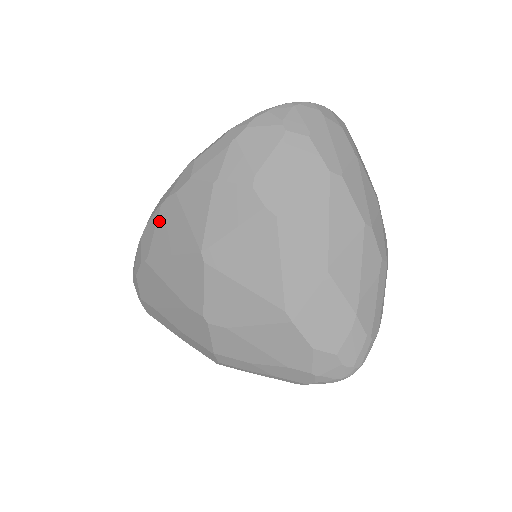
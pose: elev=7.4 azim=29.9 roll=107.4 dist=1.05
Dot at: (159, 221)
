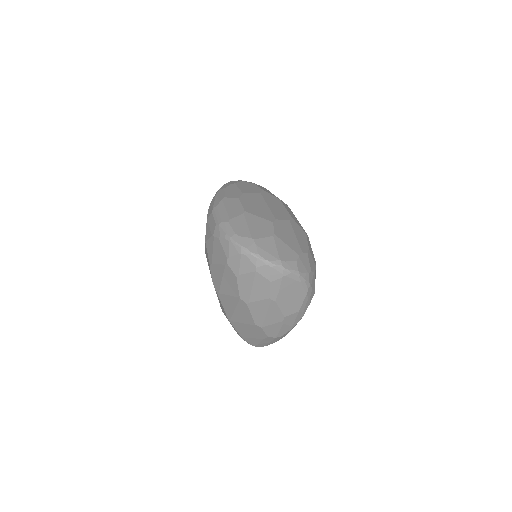
Dot at: occluded
